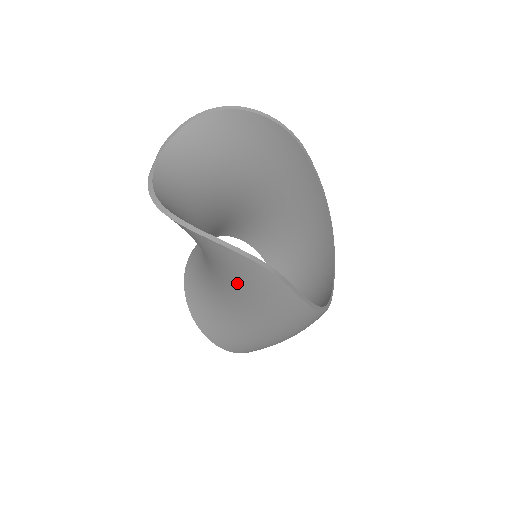
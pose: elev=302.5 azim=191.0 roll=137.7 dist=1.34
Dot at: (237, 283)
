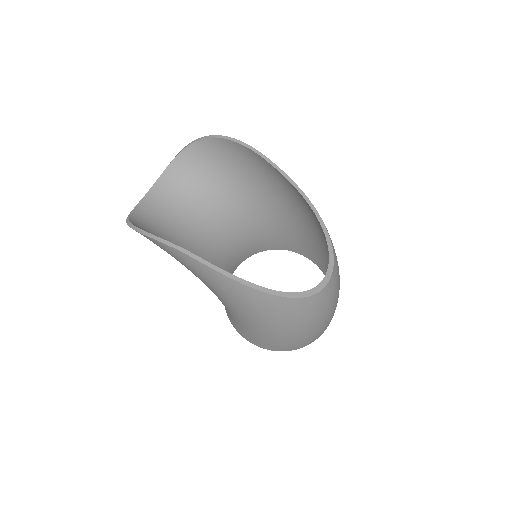
Dot at: (188, 269)
